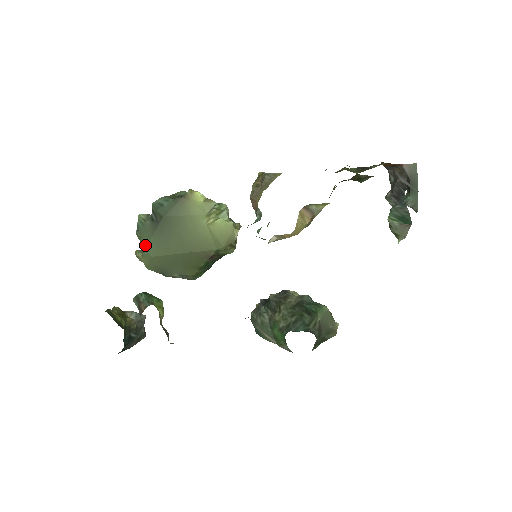
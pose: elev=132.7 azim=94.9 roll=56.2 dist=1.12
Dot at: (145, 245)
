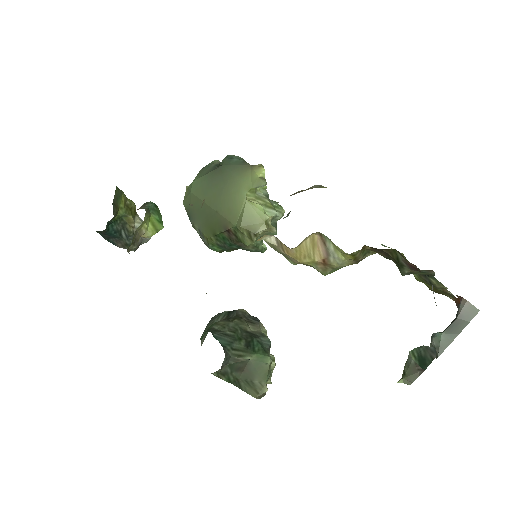
Dot at: (195, 179)
